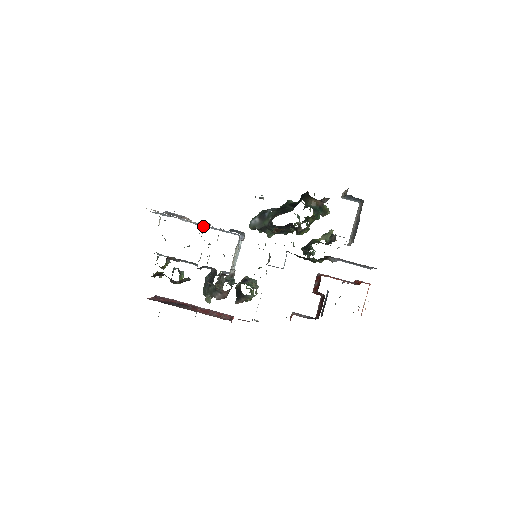
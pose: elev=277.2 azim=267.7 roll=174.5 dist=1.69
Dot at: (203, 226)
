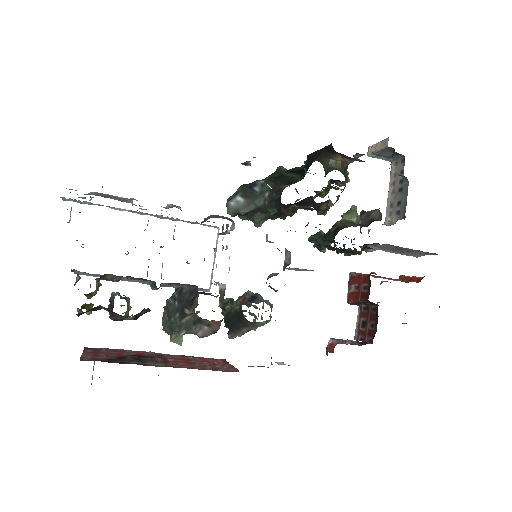
Dot at: (158, 215)
